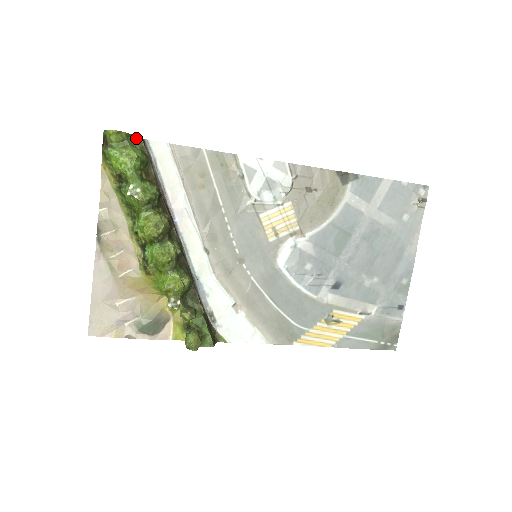
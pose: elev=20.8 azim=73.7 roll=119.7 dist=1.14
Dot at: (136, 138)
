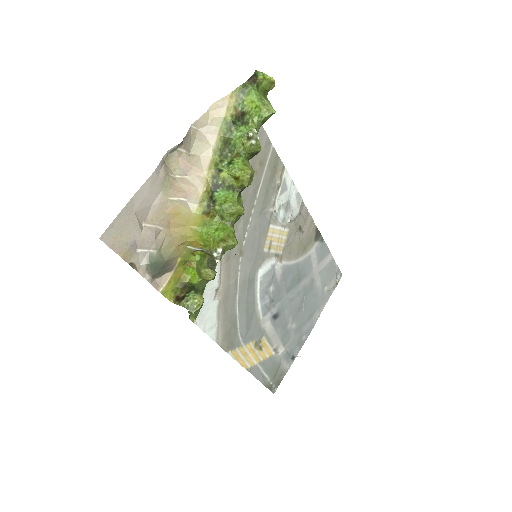
Dot at: occluded
